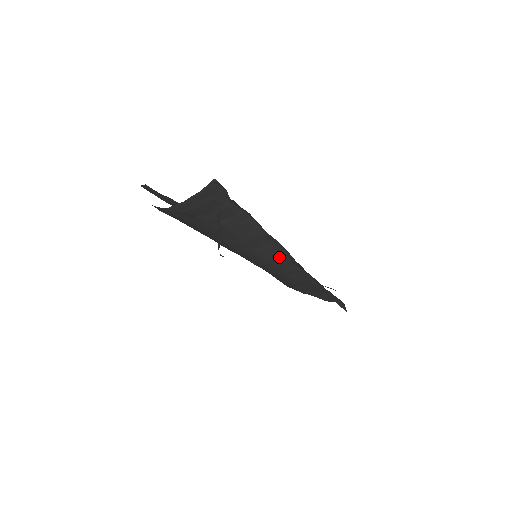
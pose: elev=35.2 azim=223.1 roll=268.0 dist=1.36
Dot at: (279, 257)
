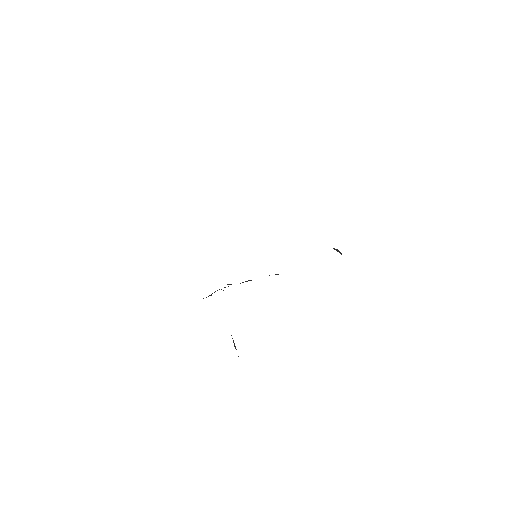
Dot at: (278, 274)
